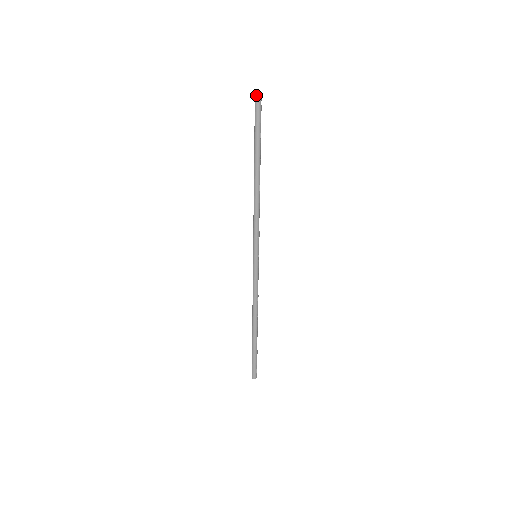
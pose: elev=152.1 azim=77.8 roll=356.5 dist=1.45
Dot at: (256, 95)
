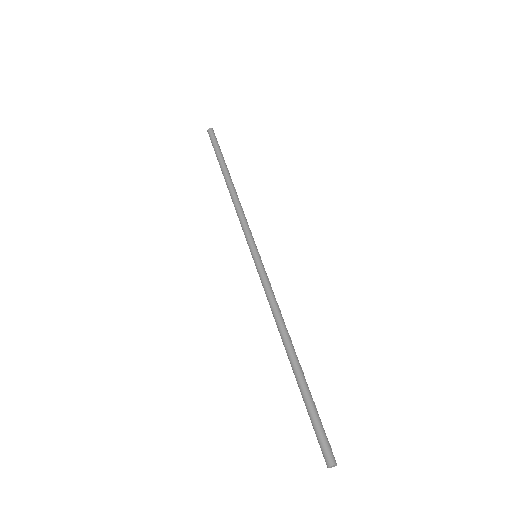
Dot at: (210, 128)
